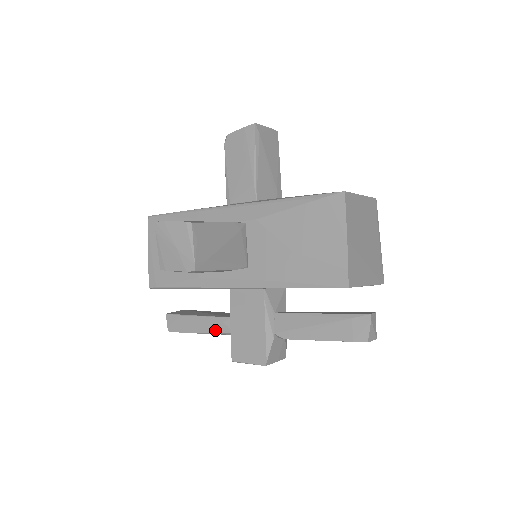
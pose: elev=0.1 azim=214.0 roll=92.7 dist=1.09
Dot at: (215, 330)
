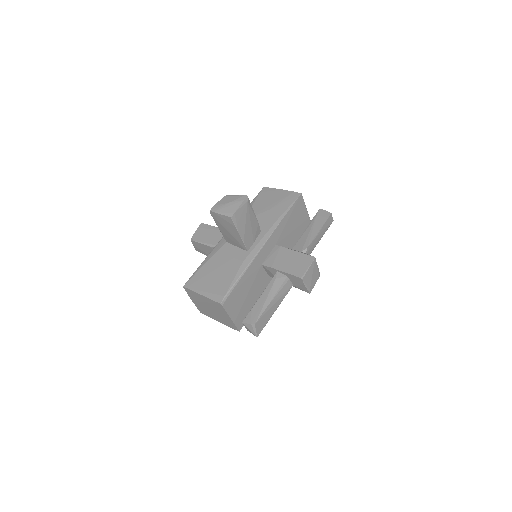
Dot at: (277, 288)
